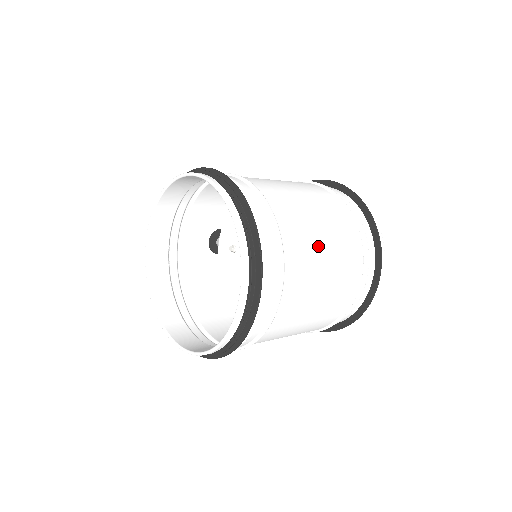
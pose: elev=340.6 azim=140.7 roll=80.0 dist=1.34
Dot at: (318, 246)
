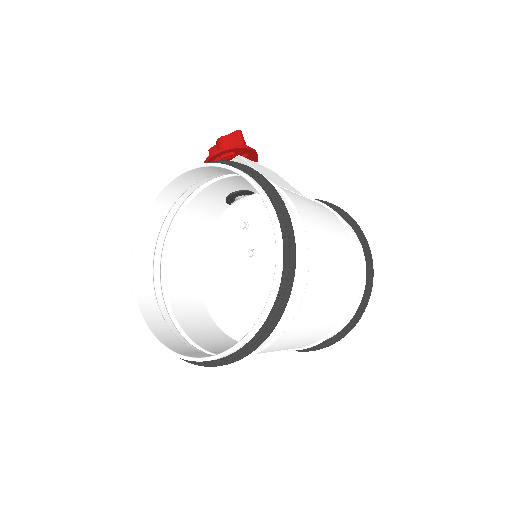
Dot at: (305, 332)
